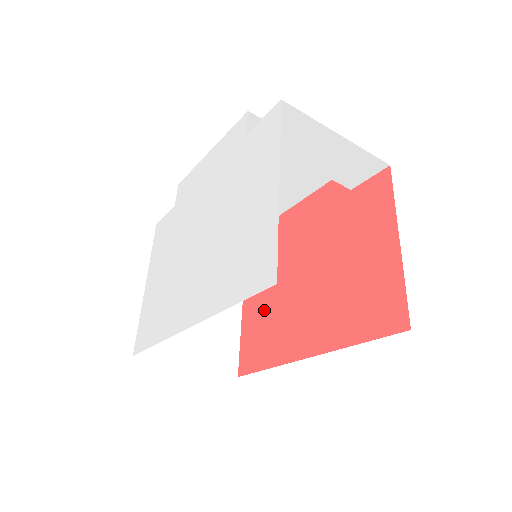
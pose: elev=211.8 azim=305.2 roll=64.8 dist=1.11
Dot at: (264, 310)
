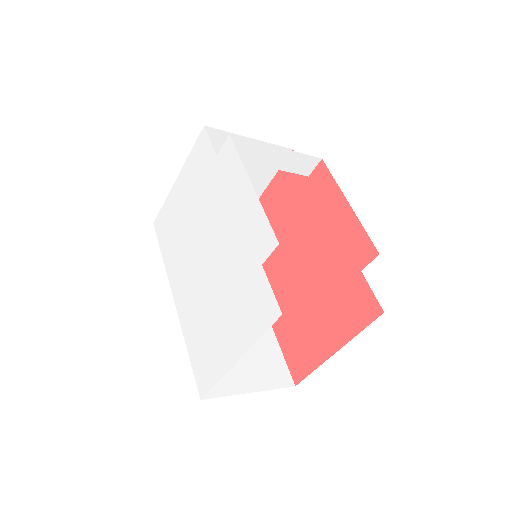
Dot at: occluded
